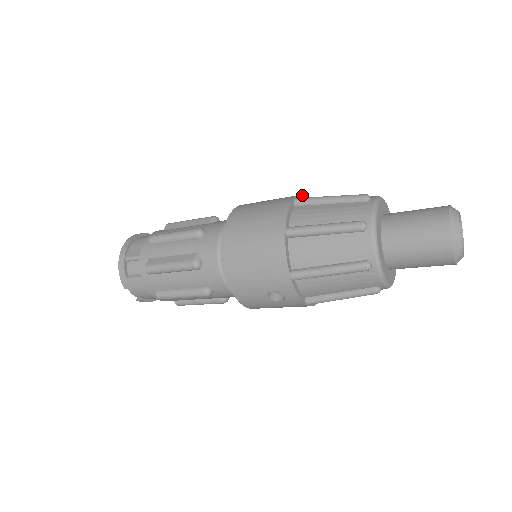
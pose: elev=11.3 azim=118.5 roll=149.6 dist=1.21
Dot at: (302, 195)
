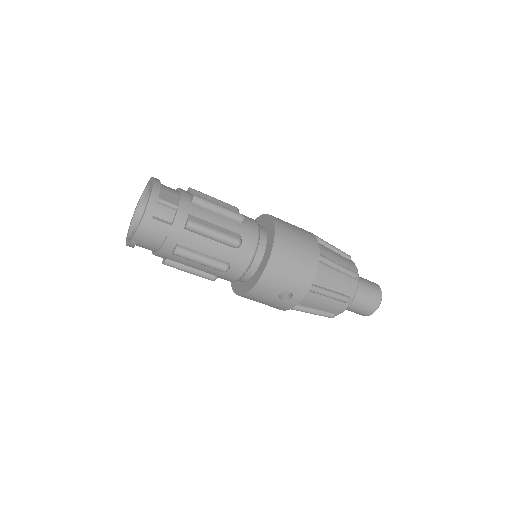
Dot at: occluded
